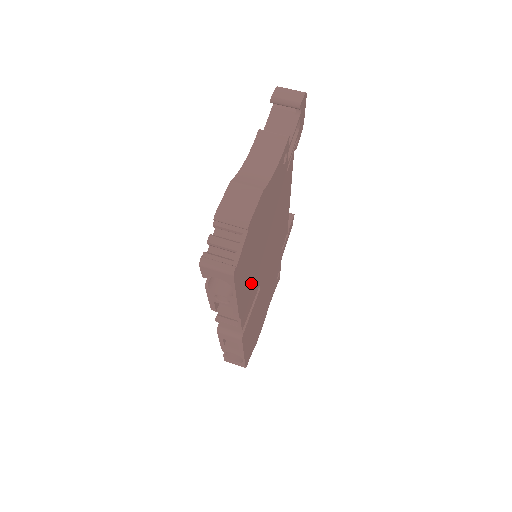
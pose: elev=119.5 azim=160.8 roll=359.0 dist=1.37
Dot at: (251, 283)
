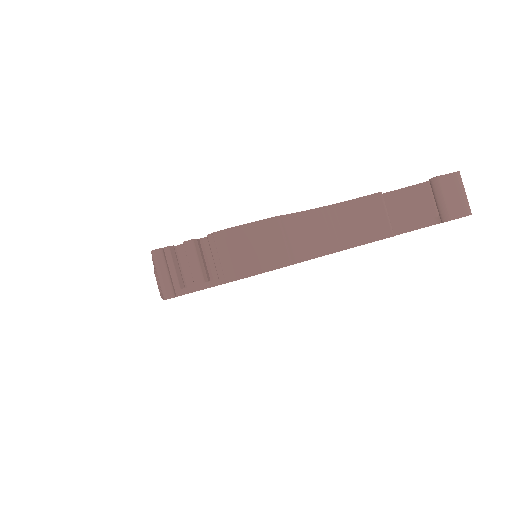
Dot at: occluded
